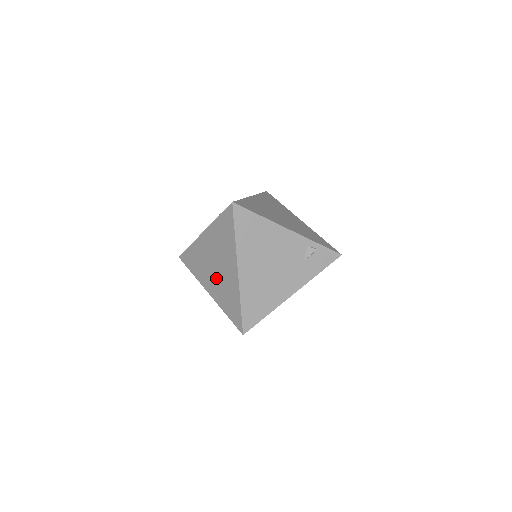
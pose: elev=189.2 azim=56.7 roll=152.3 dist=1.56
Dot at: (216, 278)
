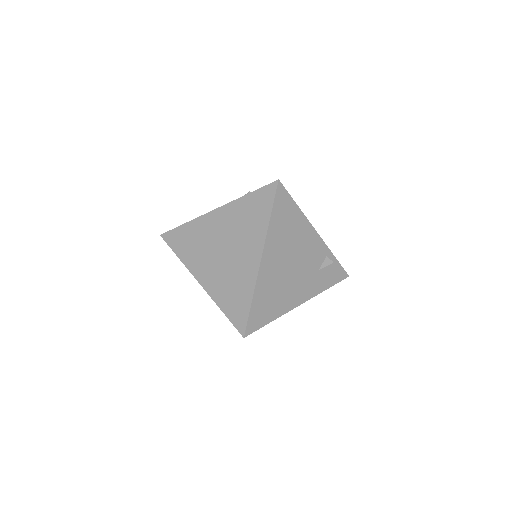
Dot at: (220, 265)
